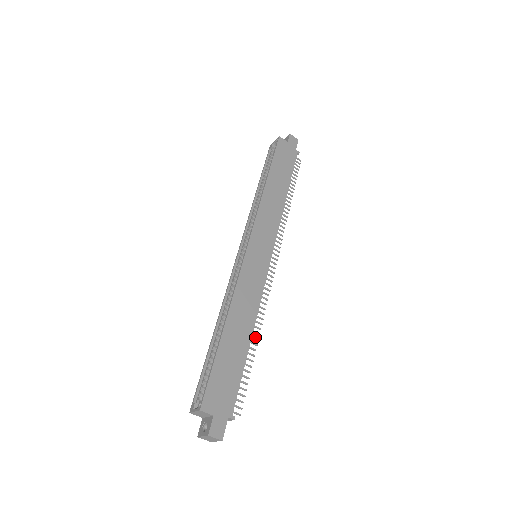
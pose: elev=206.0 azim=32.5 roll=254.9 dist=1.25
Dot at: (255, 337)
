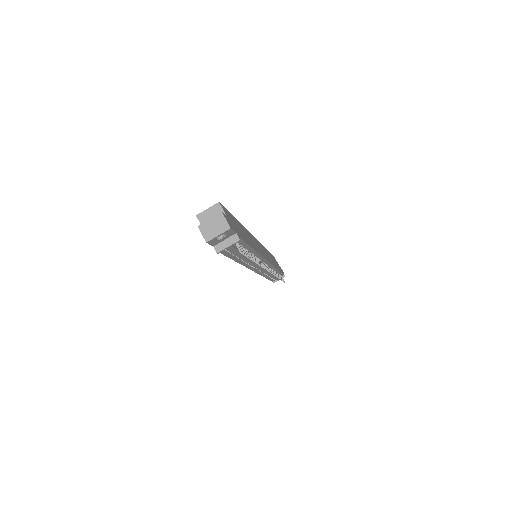
Dot at: (255, 259)
